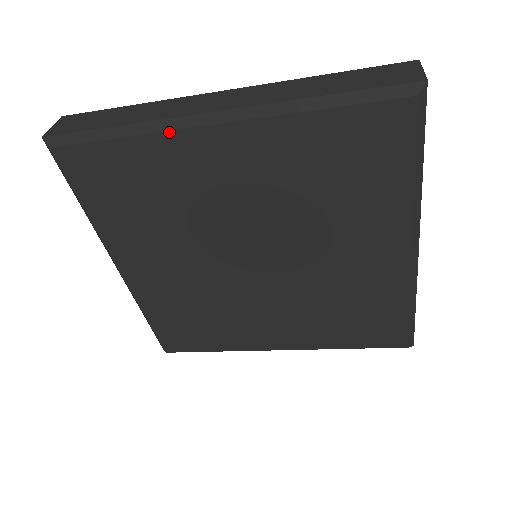
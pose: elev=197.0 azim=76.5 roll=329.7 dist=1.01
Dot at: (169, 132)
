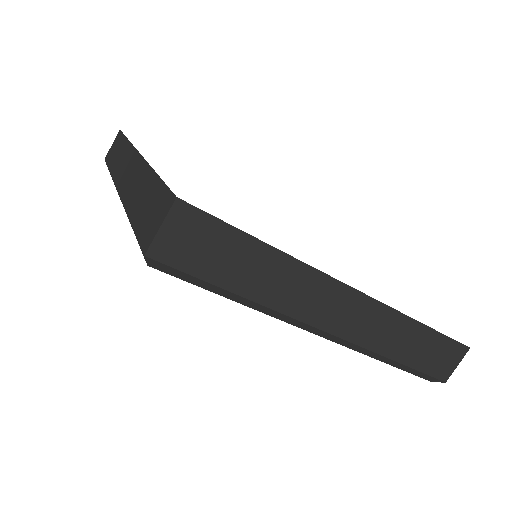
Dot at: occluded
